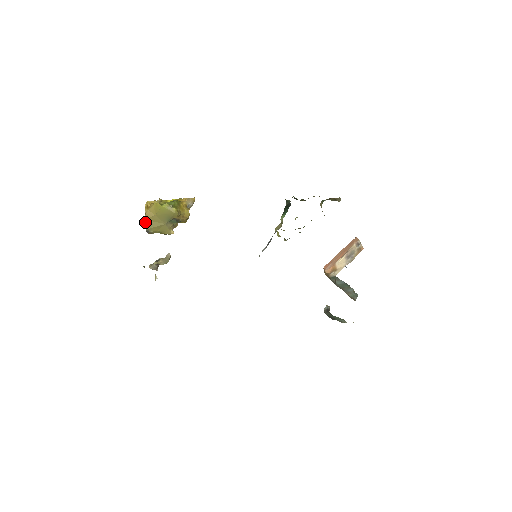
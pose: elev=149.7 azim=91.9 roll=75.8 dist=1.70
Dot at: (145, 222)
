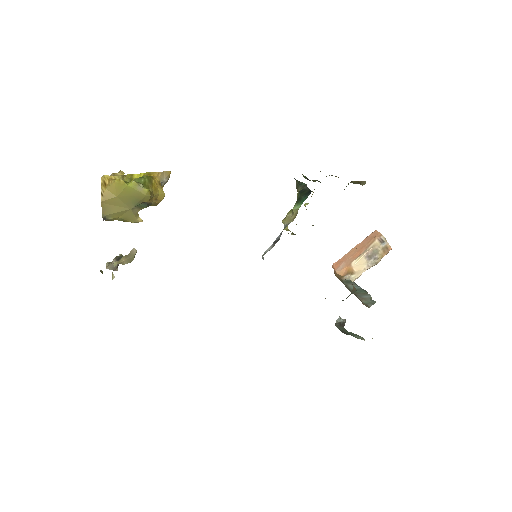
Dot at: (101, 206)
